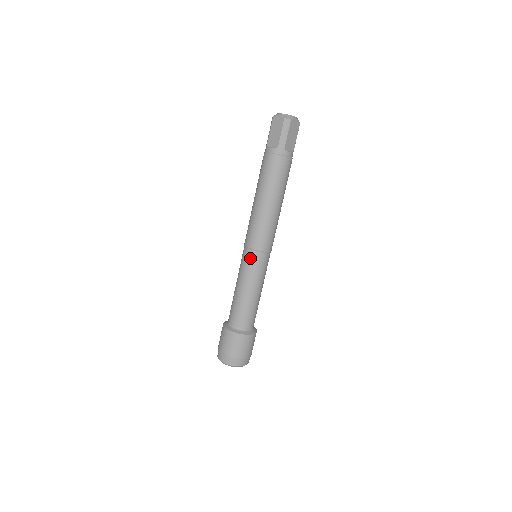
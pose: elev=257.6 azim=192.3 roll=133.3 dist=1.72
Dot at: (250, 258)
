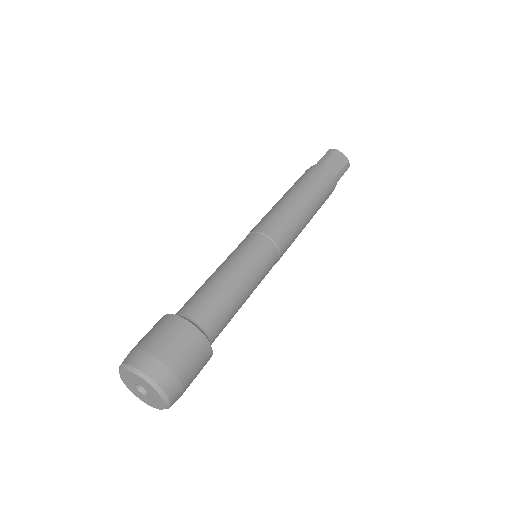
Dot at: (243, 241)
